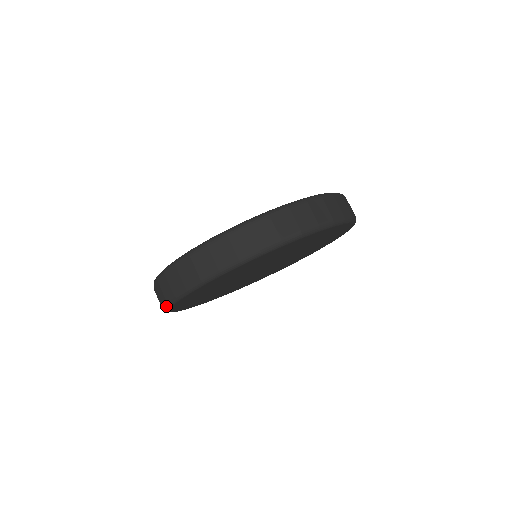
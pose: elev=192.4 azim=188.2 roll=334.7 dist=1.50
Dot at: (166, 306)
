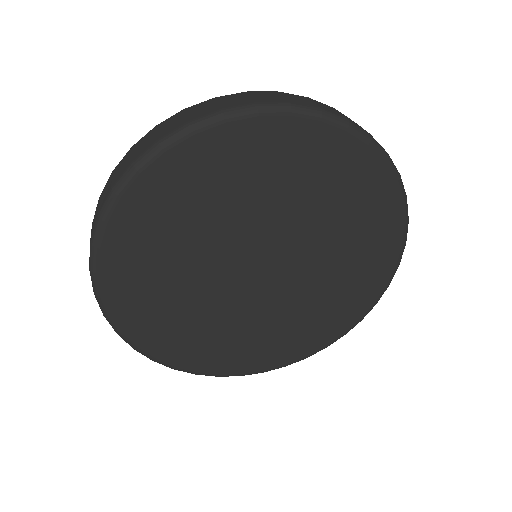
Dot at: (100, 307)
